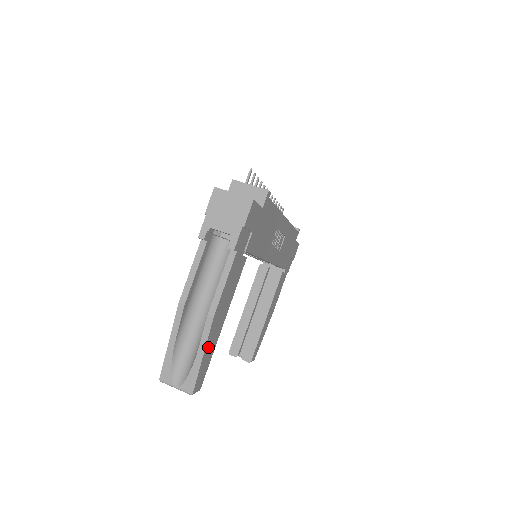
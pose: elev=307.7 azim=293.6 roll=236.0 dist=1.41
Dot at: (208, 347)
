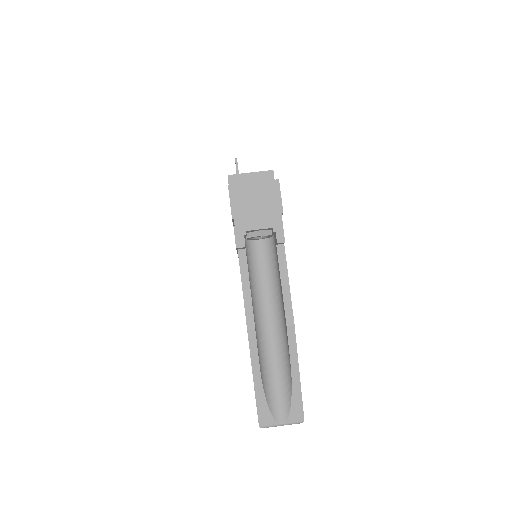
Dot at: occluded
